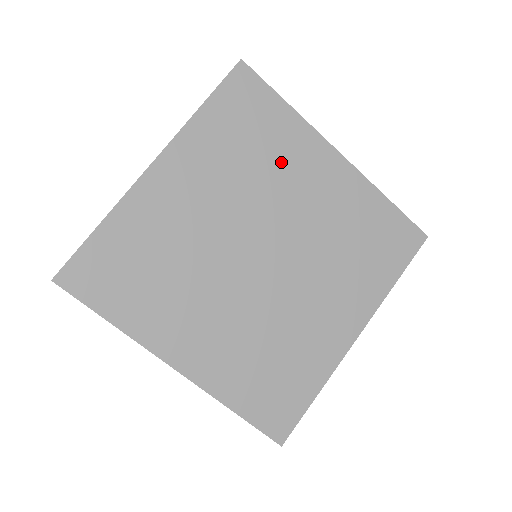
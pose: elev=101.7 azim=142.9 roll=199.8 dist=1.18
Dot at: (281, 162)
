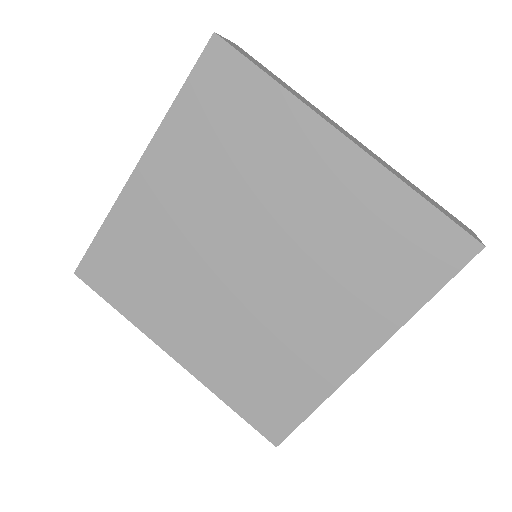
Dot at: (267, 155)
